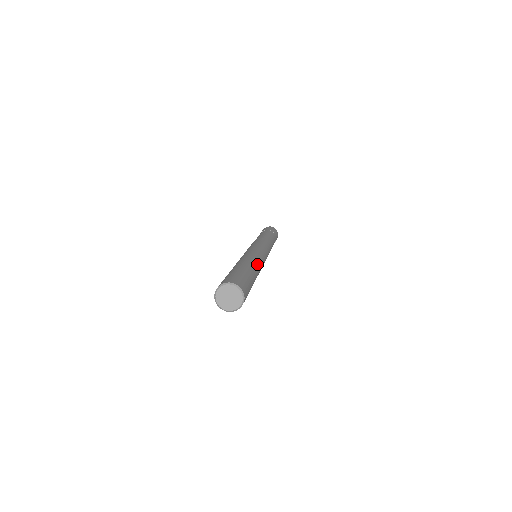
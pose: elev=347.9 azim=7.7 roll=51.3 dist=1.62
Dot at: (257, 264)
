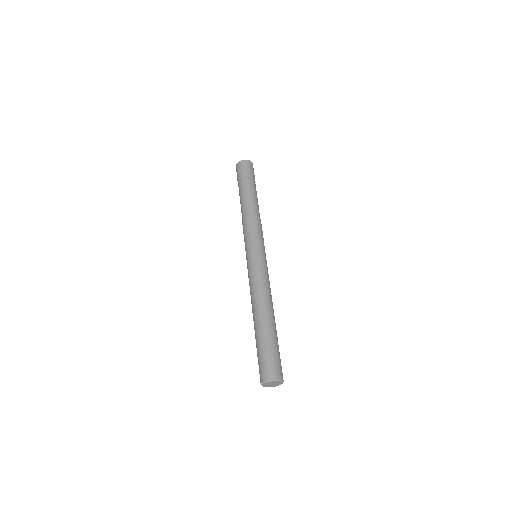
Dot at: (263, 301)
